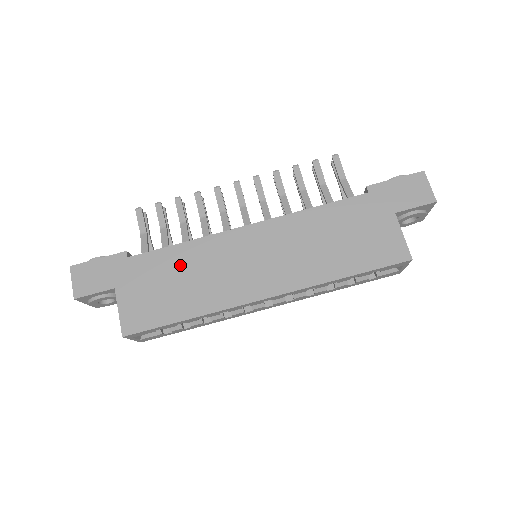
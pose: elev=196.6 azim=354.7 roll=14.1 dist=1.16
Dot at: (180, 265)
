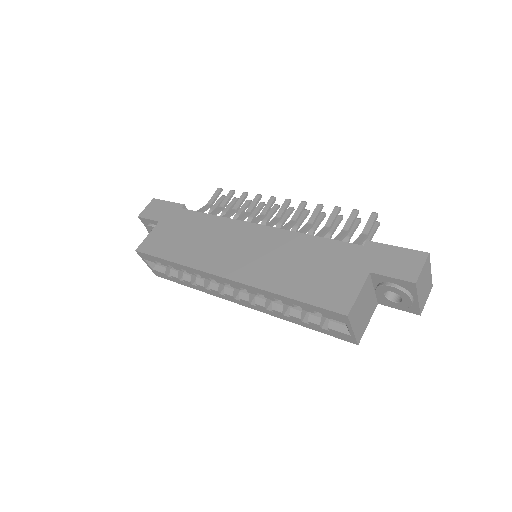
Dot at: (200, 227)
